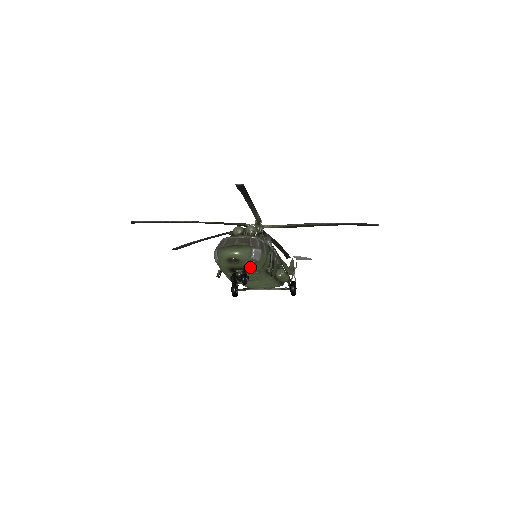
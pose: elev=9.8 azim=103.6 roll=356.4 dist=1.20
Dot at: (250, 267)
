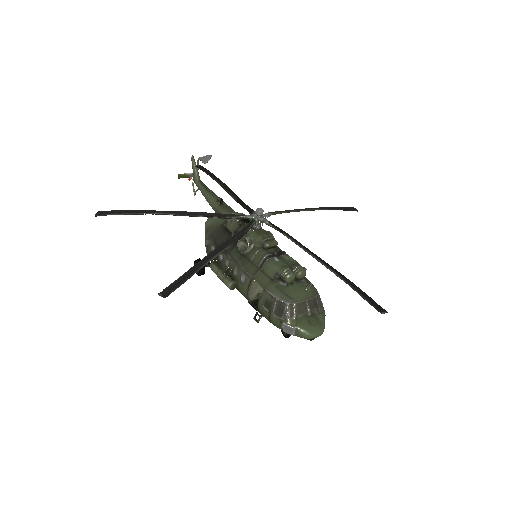
Dot at: occluded
